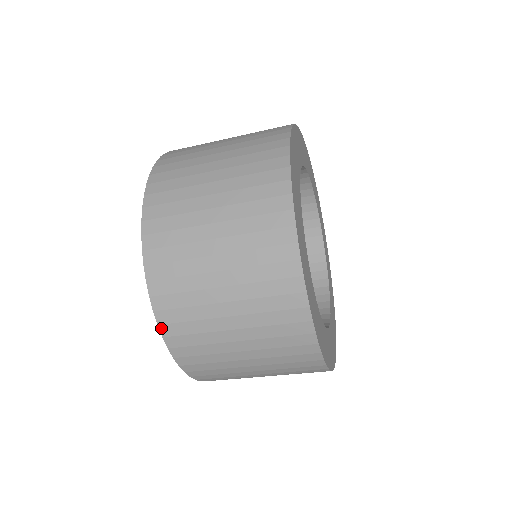
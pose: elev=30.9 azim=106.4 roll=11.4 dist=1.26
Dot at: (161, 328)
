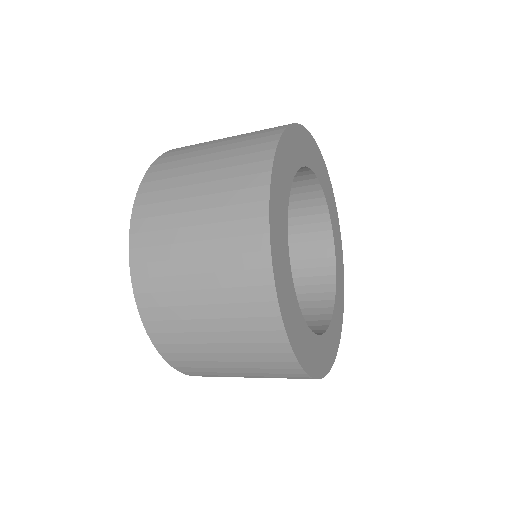
Dot at: (132, 268)
